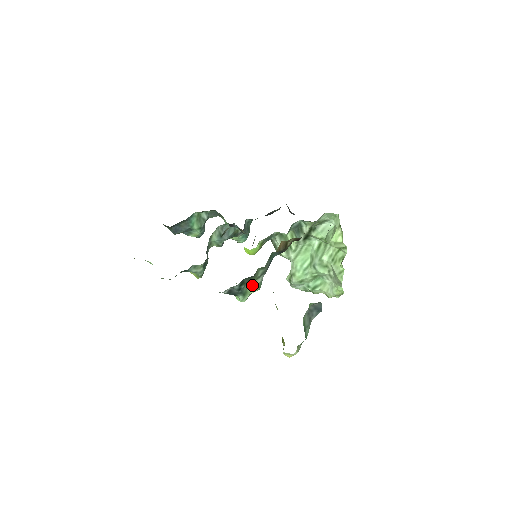
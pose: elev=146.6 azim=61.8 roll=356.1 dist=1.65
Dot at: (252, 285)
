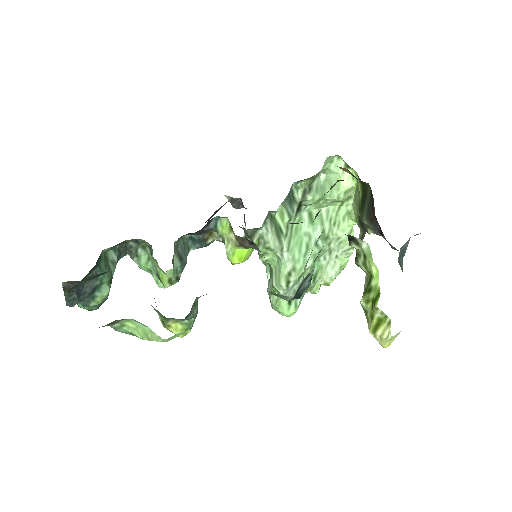
Dot at: (303, 276)
